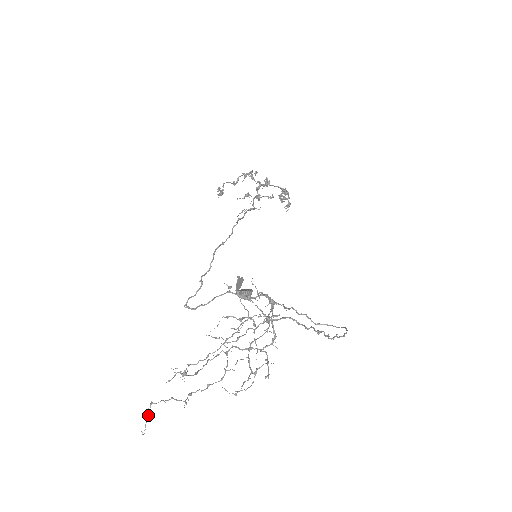
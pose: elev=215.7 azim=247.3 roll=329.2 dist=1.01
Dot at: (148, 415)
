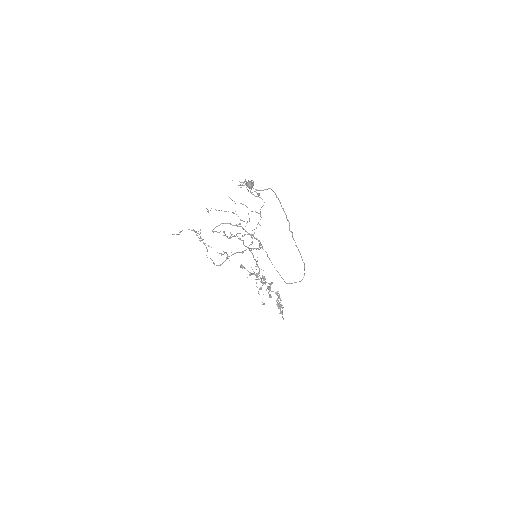
Dot at: (176, 234)
